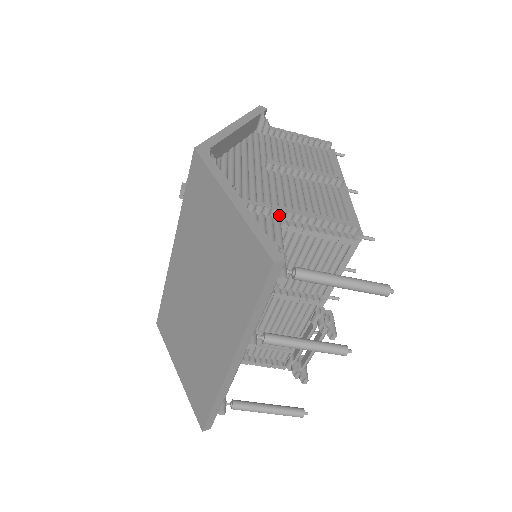
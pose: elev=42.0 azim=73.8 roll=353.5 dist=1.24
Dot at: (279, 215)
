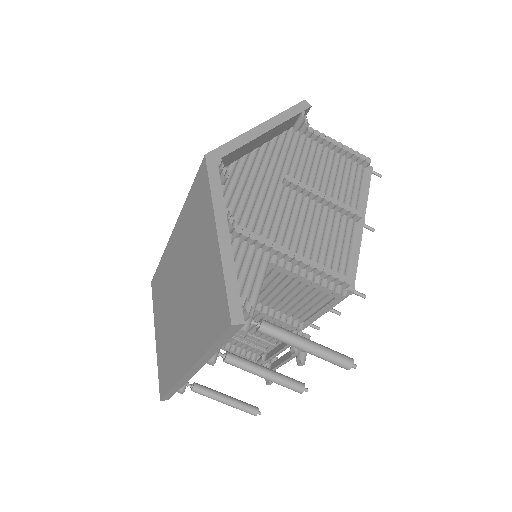
Dot at: (271, 251)
